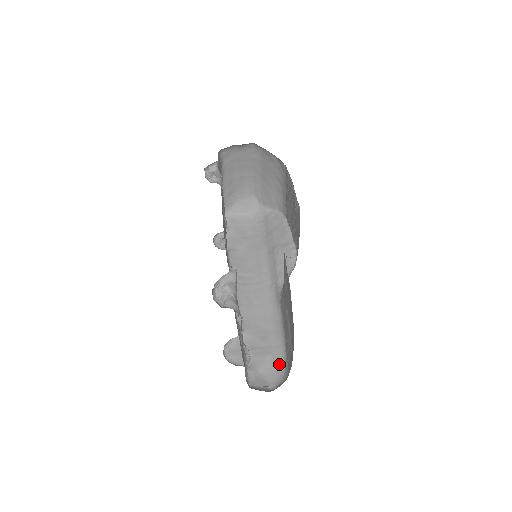
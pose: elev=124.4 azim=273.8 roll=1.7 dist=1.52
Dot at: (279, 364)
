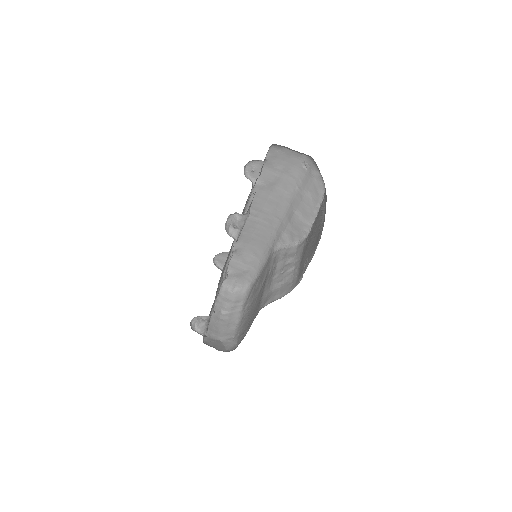
Dot at: (249, 279)
